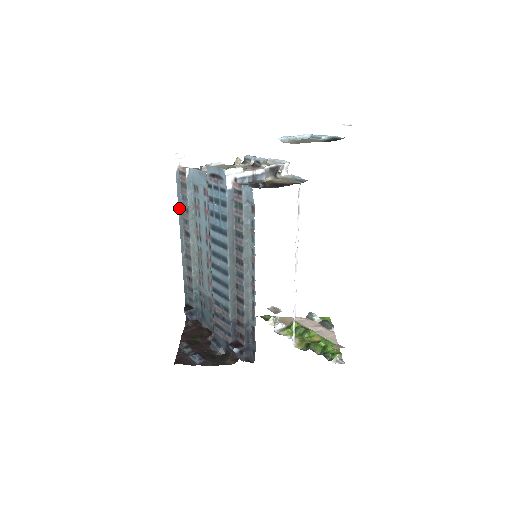
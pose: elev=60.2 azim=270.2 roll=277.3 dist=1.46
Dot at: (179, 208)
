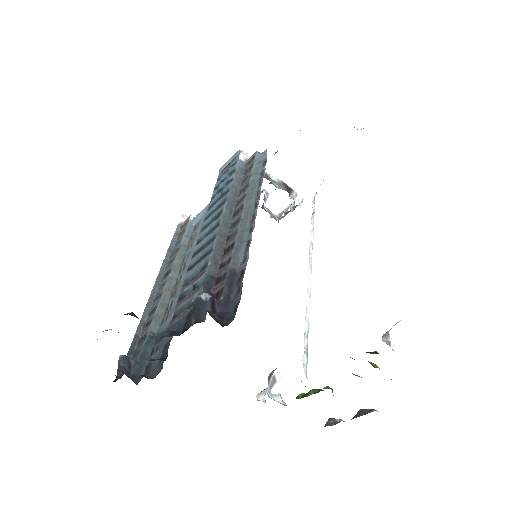
Dot at: (168, 252)
